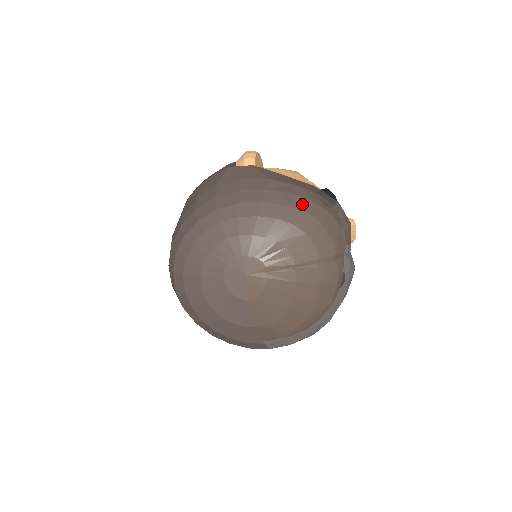
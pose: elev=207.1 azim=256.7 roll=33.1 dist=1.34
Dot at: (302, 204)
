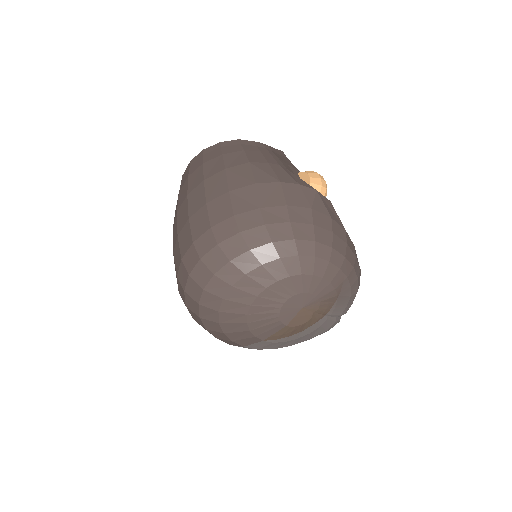
Dot at: (358, 270)
